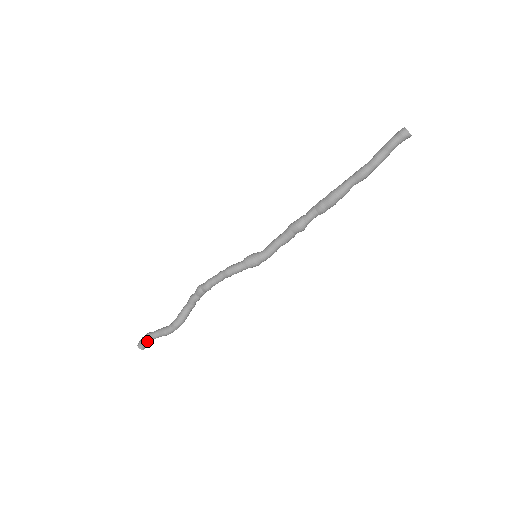
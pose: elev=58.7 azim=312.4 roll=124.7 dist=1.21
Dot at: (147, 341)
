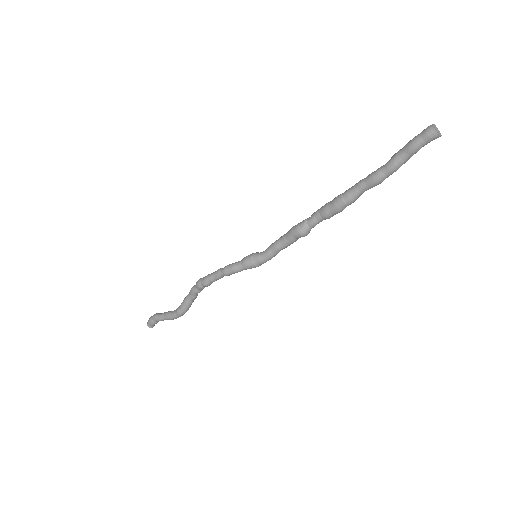
Dot at: (155, 322)
